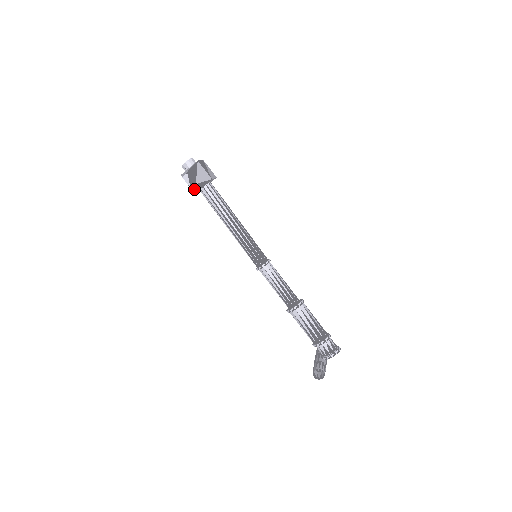
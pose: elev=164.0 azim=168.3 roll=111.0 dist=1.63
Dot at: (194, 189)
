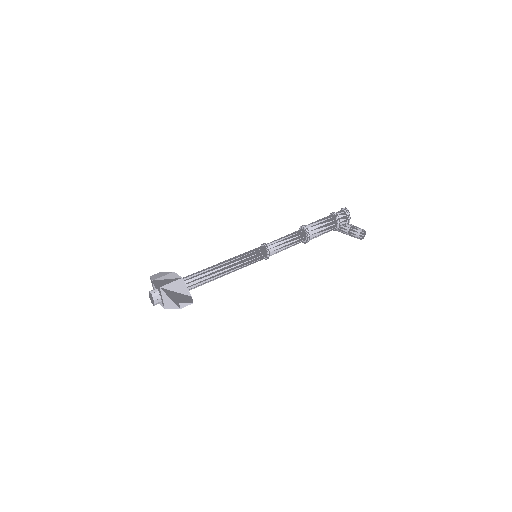
Dot at: occluded
